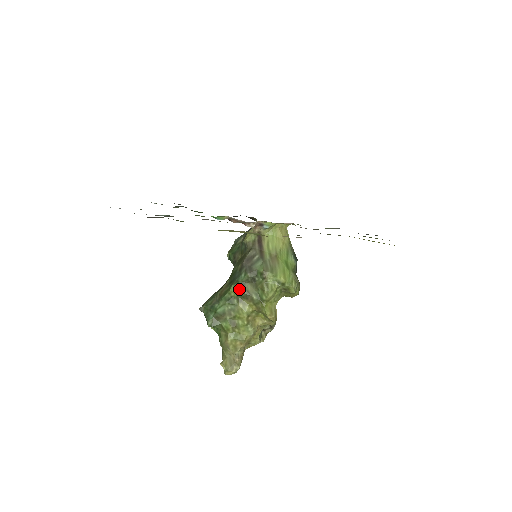
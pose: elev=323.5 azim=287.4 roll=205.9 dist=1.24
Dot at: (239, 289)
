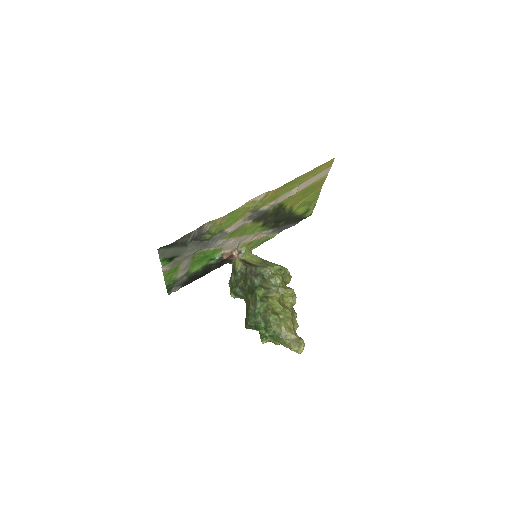
Dot at: (261, 289)
